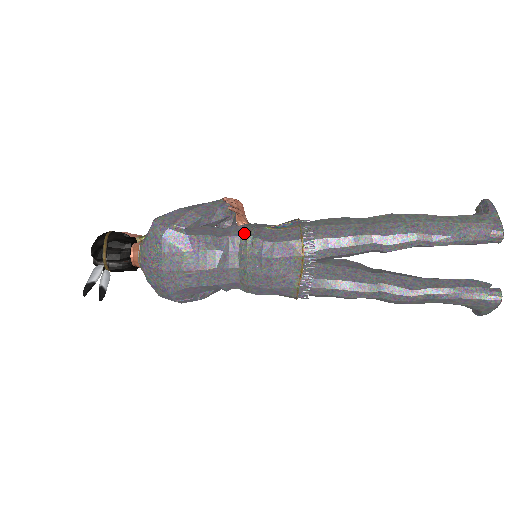
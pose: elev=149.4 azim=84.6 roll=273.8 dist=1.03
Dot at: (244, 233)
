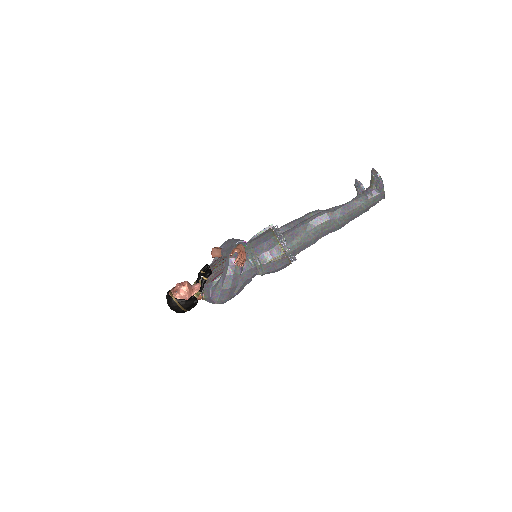
Dot at: (259, 273)
